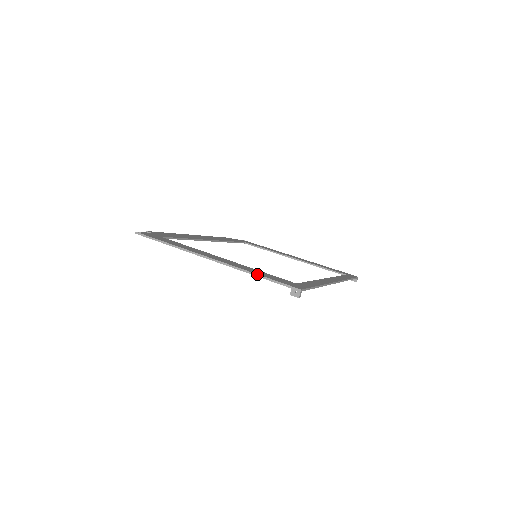
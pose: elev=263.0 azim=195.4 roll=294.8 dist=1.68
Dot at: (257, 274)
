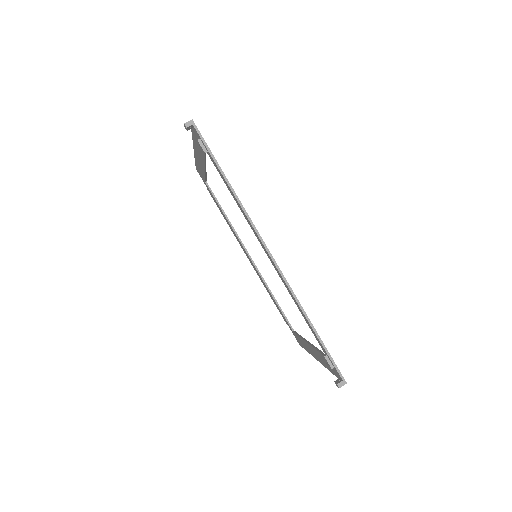
Dot at: occluded
